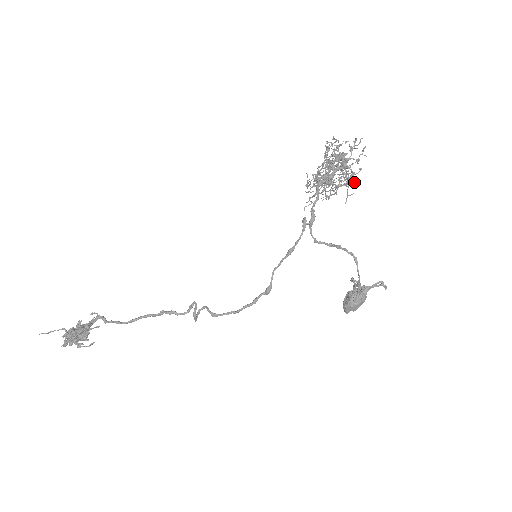
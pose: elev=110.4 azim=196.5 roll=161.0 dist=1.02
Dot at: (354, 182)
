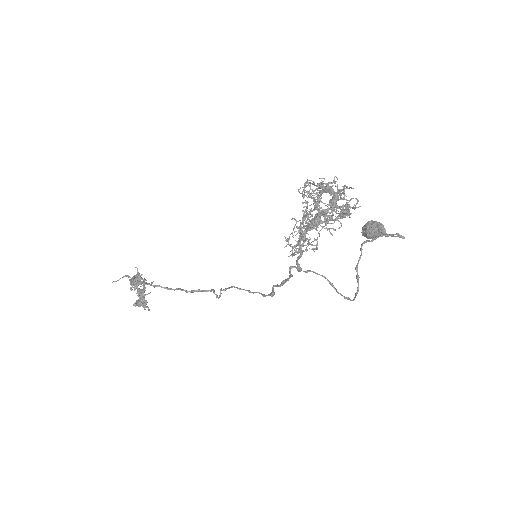
Dot at: occluded
